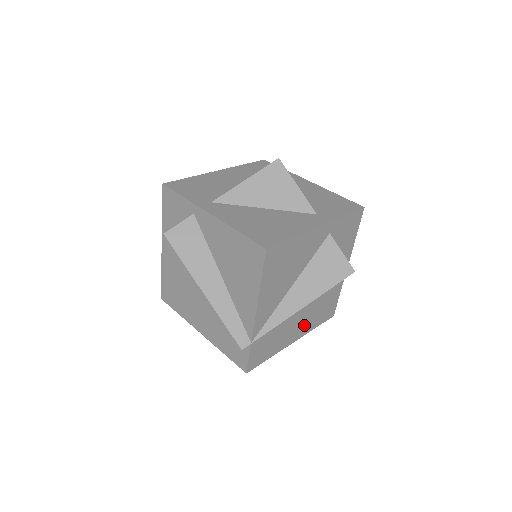
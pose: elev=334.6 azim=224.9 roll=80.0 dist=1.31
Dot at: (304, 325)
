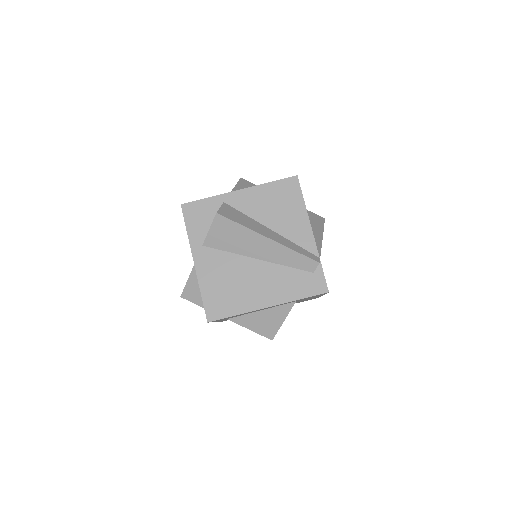
Dot at: occluded
